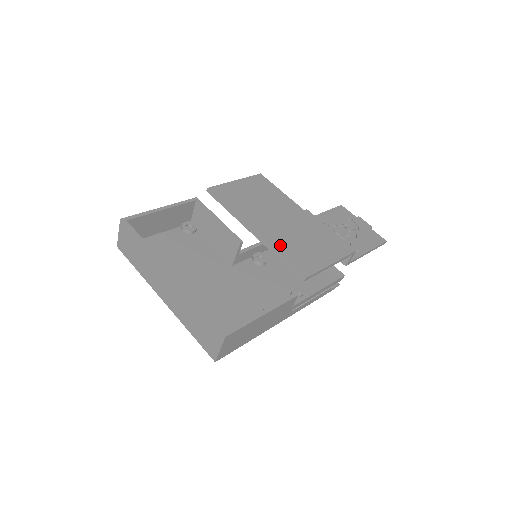
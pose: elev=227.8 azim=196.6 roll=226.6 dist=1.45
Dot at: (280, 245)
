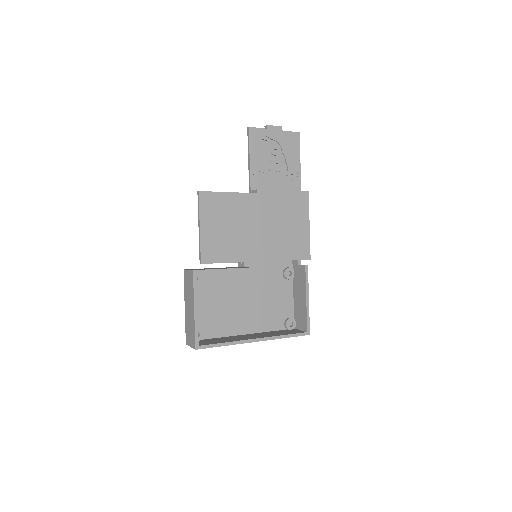
Dot at: (280, 252)
